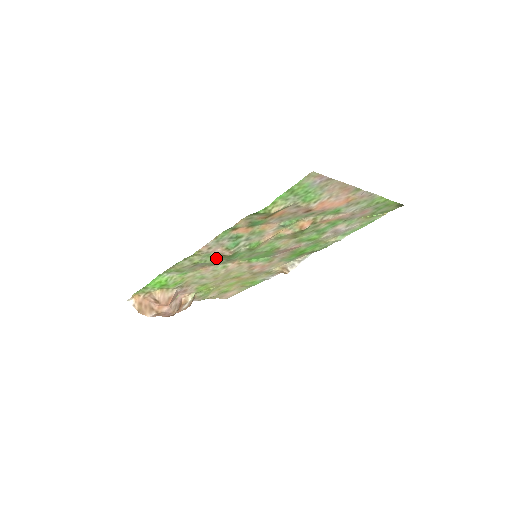
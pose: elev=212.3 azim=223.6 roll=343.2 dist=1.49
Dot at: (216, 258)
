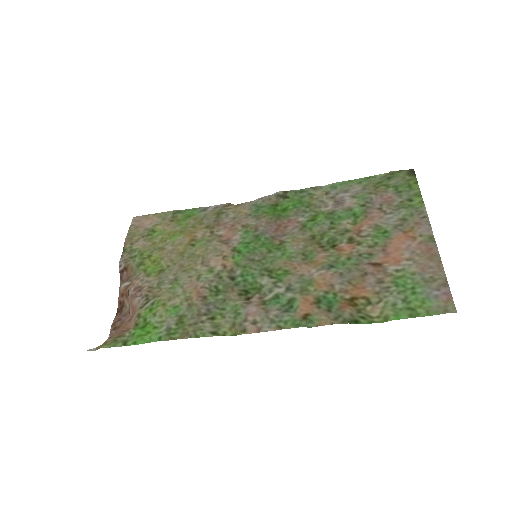
Dot at: (233, 299)
